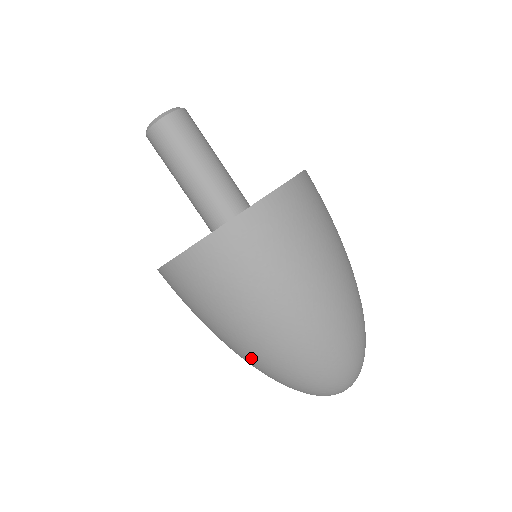
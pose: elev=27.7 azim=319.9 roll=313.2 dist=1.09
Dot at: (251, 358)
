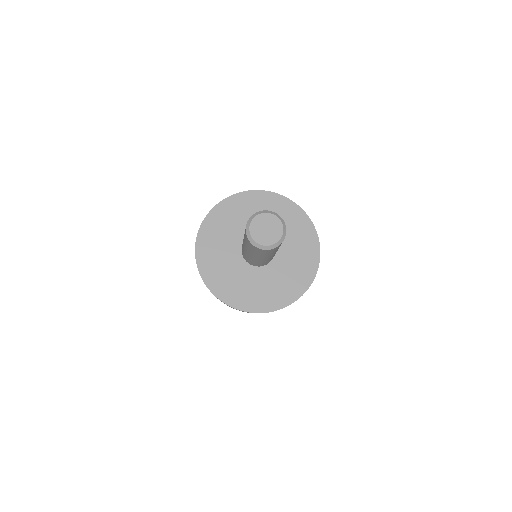
Dot at: occluded
